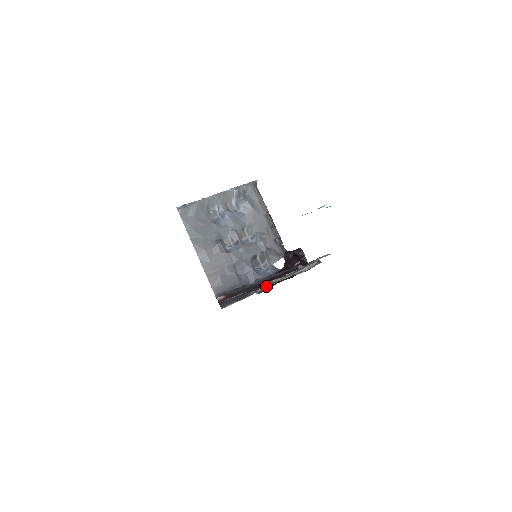
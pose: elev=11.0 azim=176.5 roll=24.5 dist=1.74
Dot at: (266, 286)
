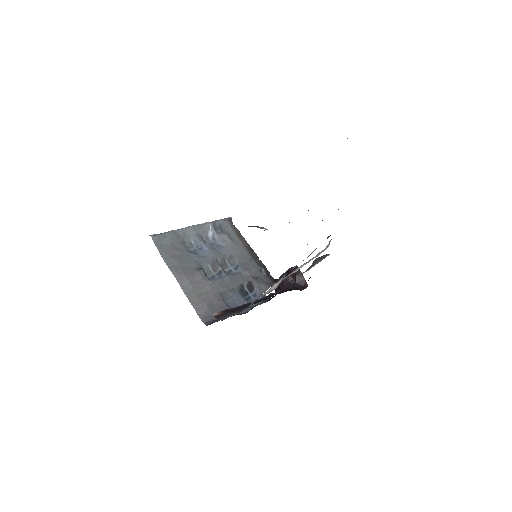
Dot at: (272, 289)
